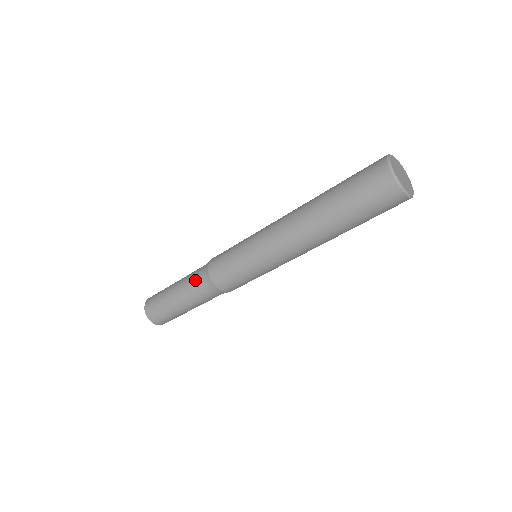
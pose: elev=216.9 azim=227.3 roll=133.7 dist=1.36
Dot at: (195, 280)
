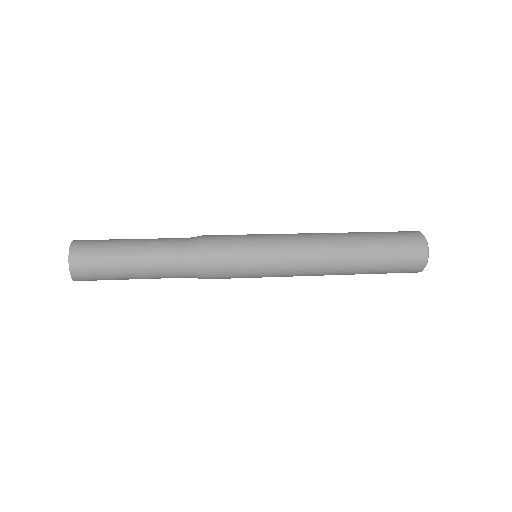
Dot at: occluded
